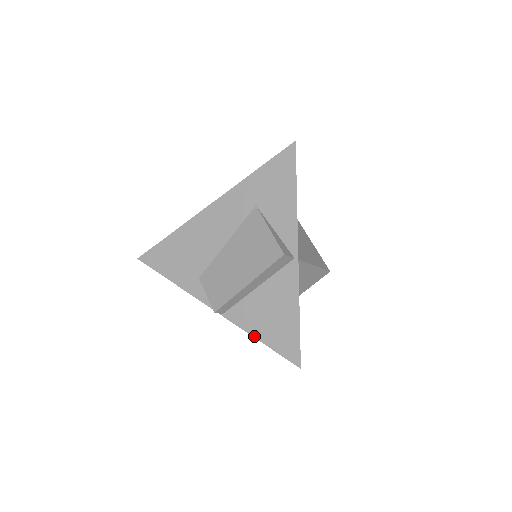
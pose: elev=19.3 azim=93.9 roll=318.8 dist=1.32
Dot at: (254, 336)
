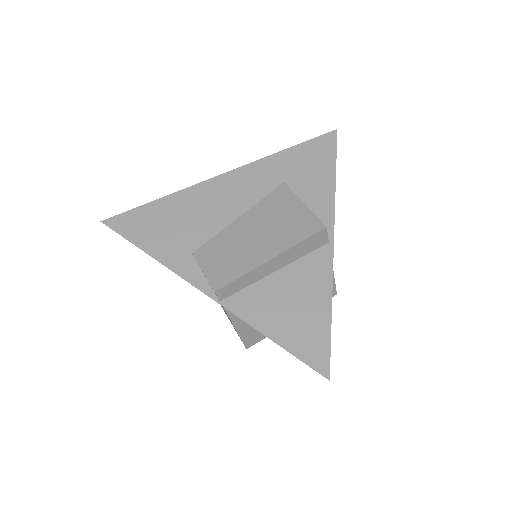
Dot at: (264, 333)
